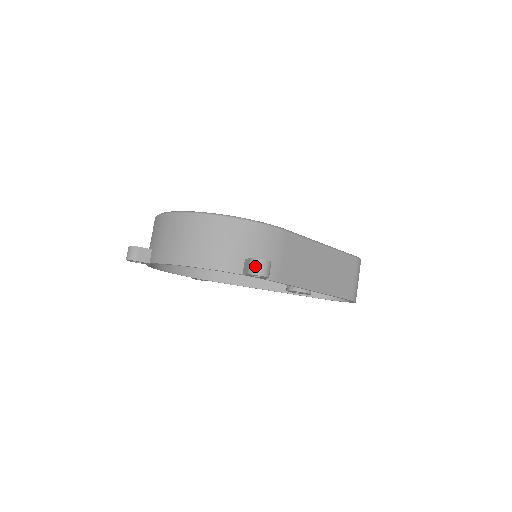
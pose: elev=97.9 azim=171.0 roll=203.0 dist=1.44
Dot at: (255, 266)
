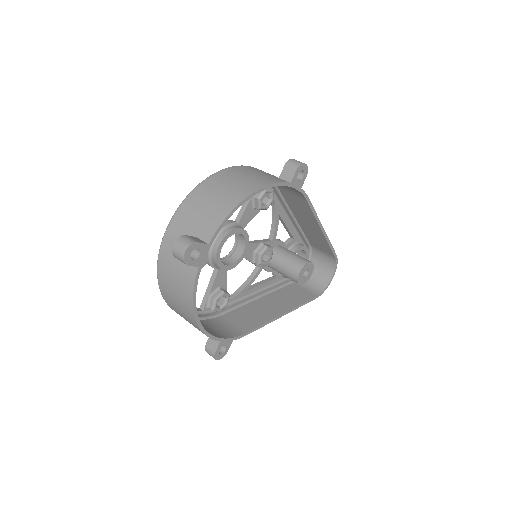
Dot at: (295, 162)
